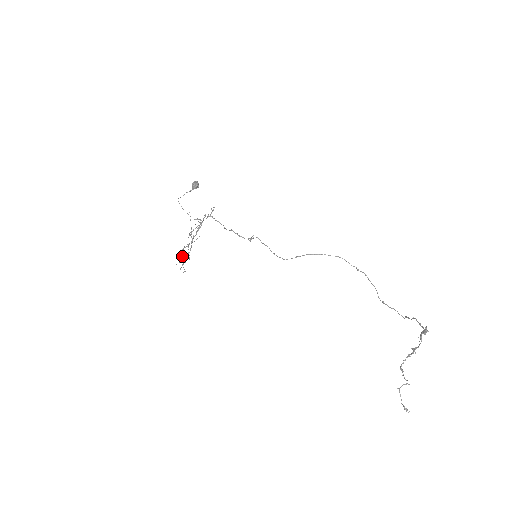
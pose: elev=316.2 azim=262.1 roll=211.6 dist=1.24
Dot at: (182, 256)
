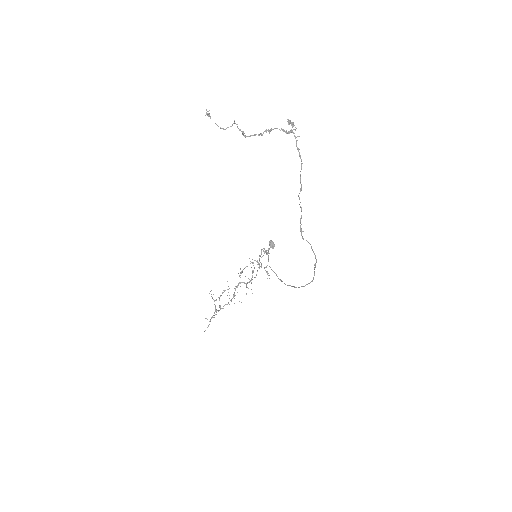
Dot at: (219, 297)
